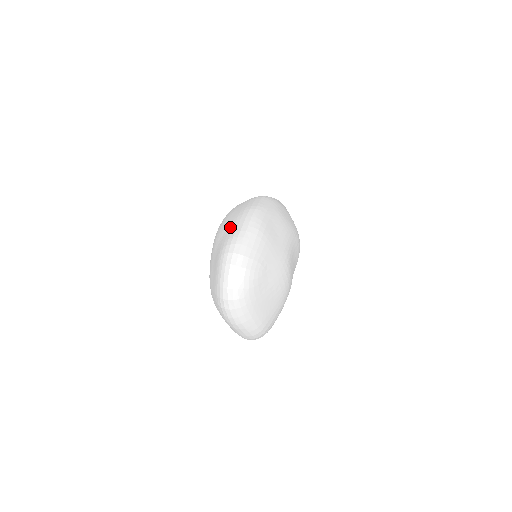
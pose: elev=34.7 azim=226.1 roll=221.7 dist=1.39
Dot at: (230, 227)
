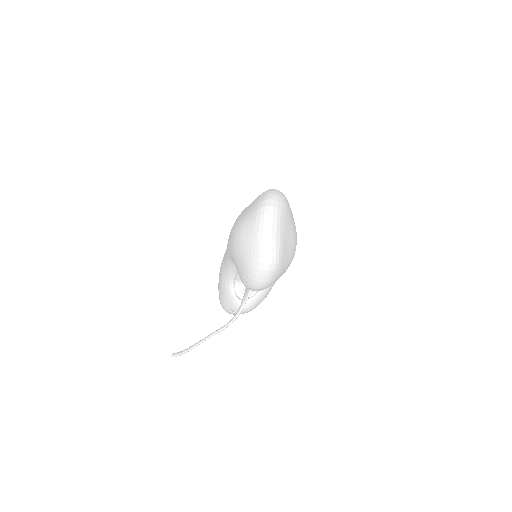
Dot at: occluded
